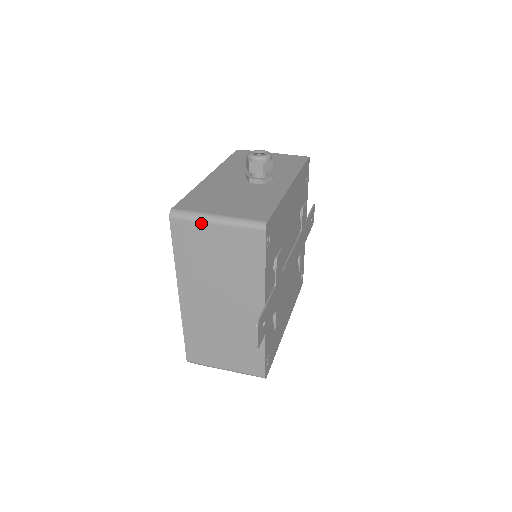
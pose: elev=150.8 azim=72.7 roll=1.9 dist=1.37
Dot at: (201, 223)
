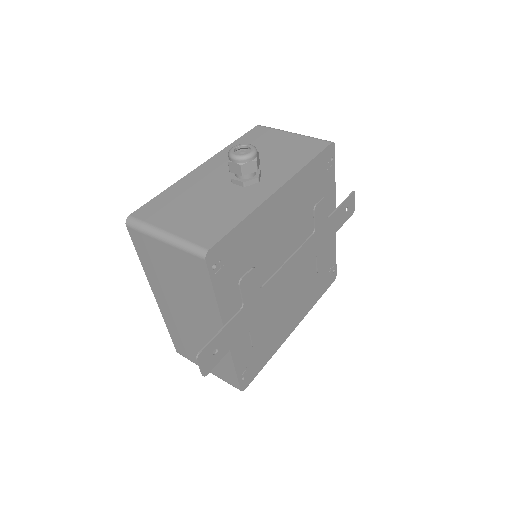
Dot at: (151, 237)
